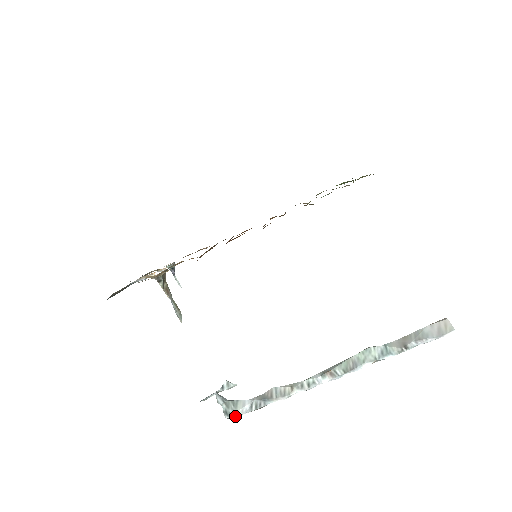
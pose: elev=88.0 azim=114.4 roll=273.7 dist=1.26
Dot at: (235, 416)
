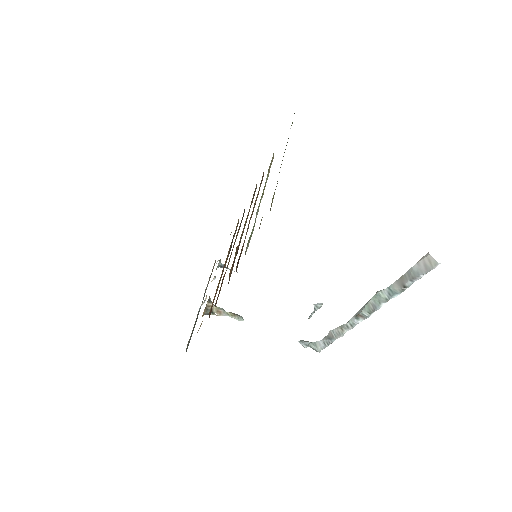
Dot at: (319, 351)
